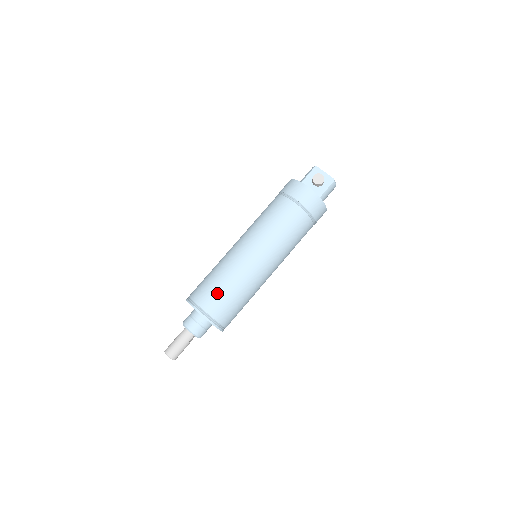
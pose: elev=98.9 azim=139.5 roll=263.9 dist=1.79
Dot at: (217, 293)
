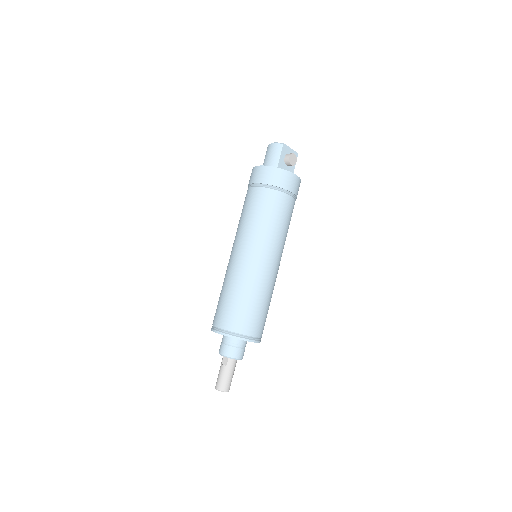
Dot at: (261, 315)
